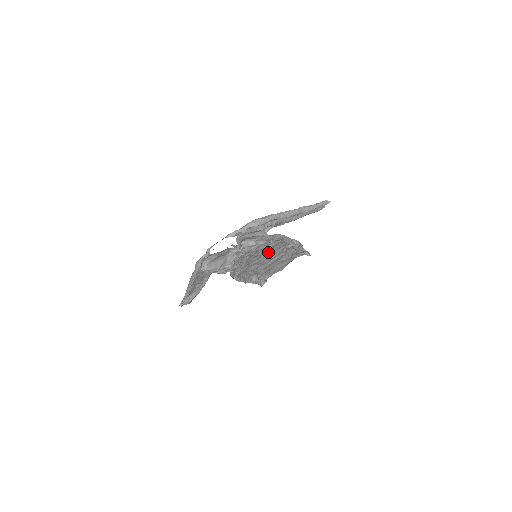
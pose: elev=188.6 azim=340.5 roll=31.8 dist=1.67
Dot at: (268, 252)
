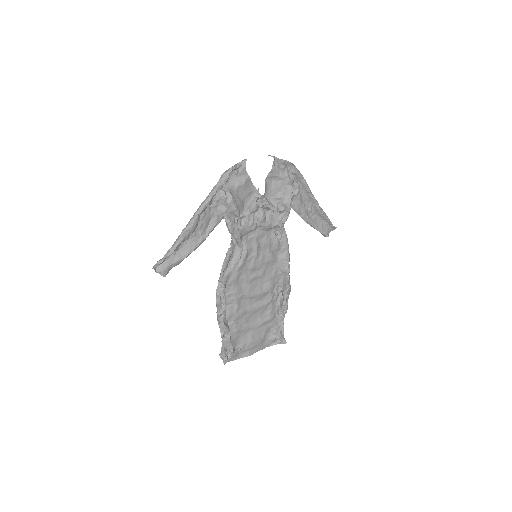
Dot at: (264, 269)
